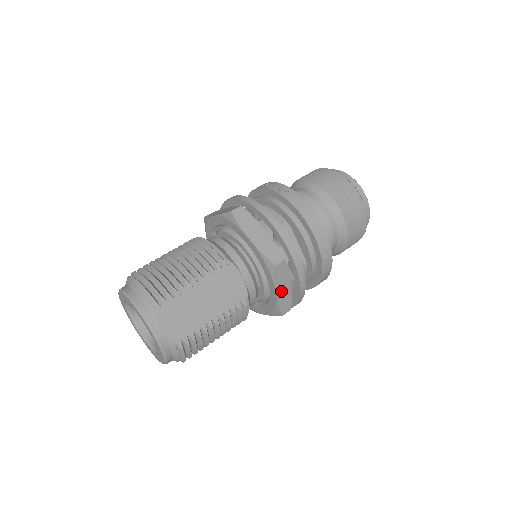
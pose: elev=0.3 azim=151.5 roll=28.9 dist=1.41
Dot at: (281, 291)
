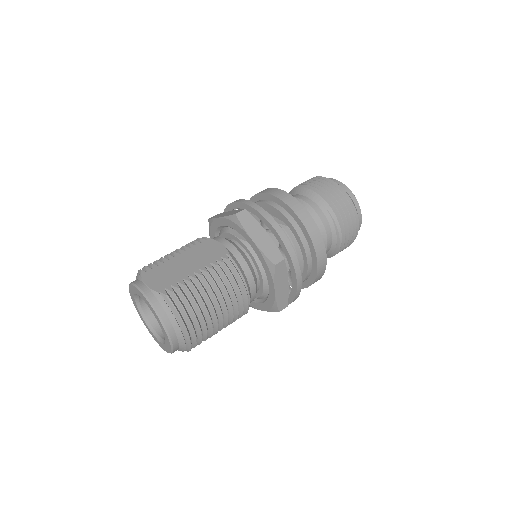
Dot at: (258, 238)
